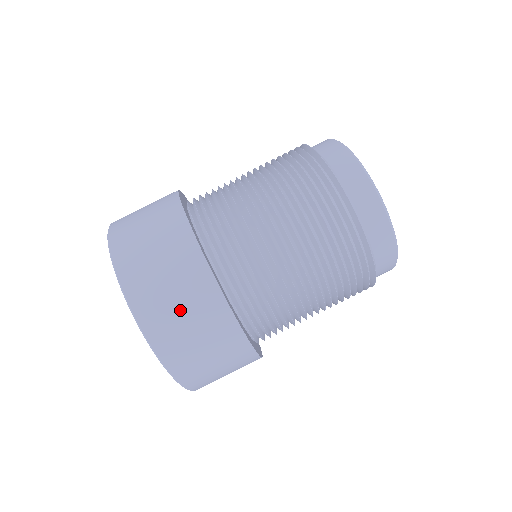
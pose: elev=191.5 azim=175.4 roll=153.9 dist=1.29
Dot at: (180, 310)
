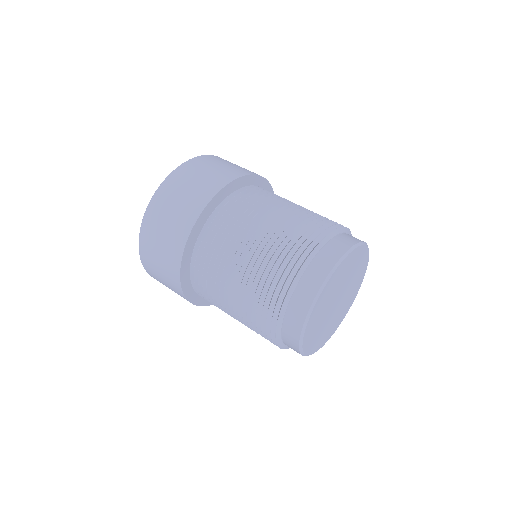
Dot at: (159, 247)
